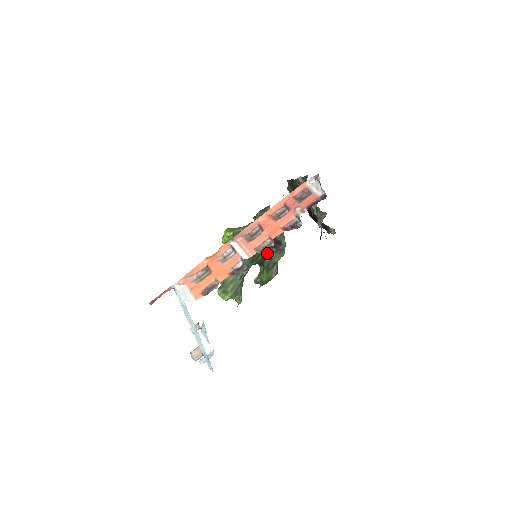
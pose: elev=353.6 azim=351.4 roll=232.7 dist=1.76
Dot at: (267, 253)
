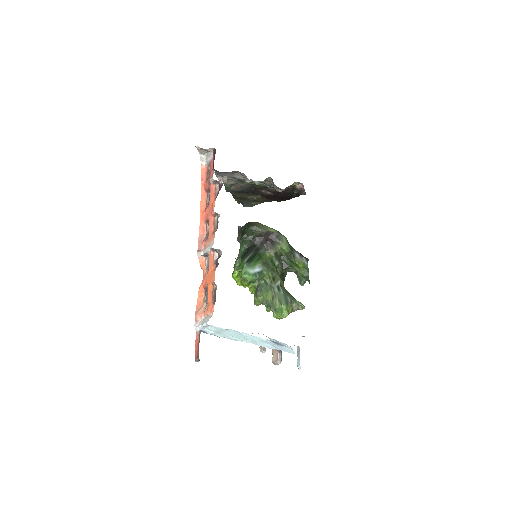
Dot at: (273, 251)
